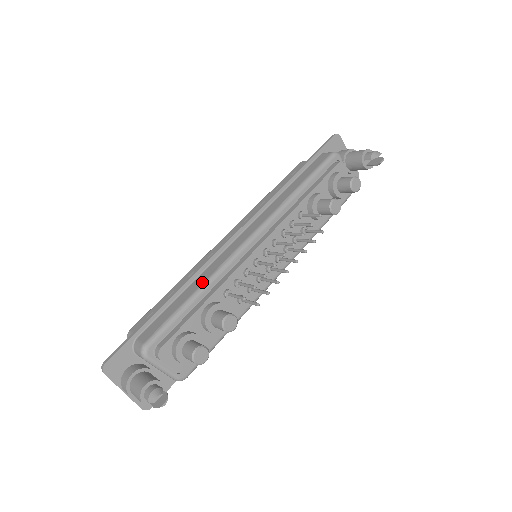
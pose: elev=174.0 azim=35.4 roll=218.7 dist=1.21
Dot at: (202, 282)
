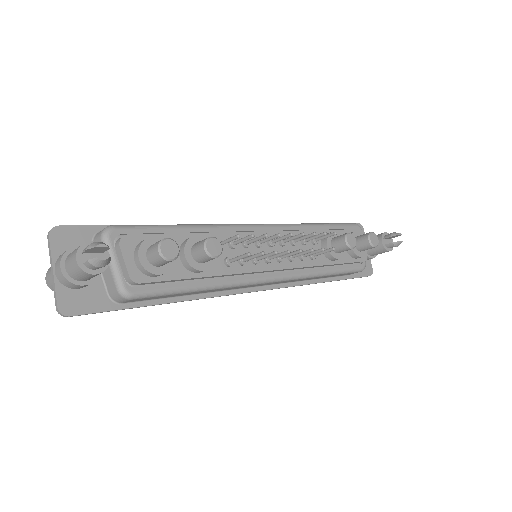
Dot at: (198, 224)
